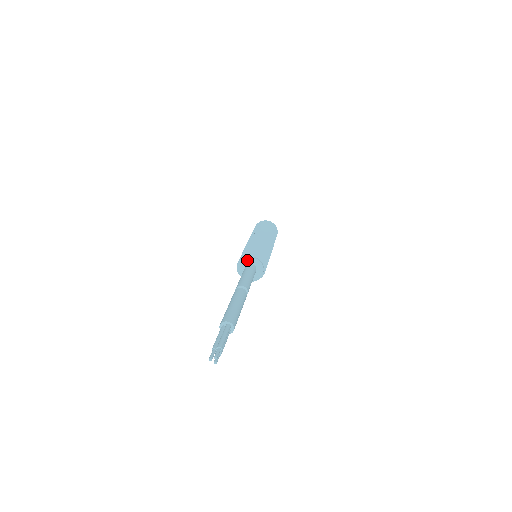
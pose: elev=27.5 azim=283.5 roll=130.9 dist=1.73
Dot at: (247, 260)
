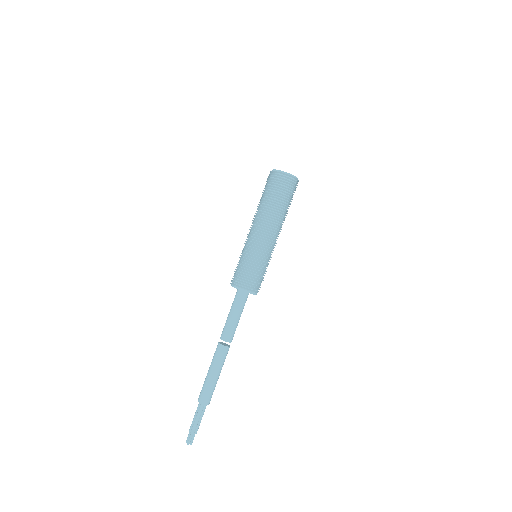
Dot at: (235, 287)
